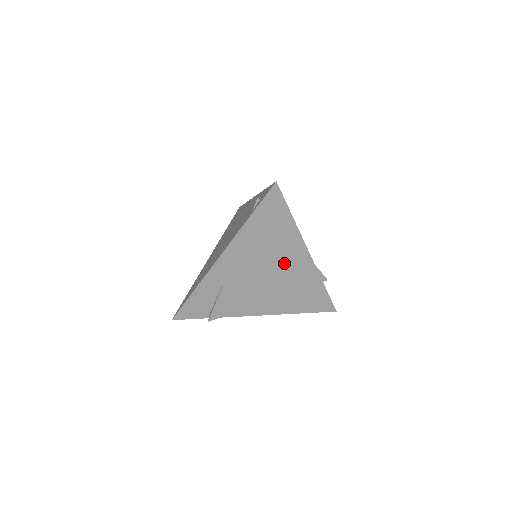
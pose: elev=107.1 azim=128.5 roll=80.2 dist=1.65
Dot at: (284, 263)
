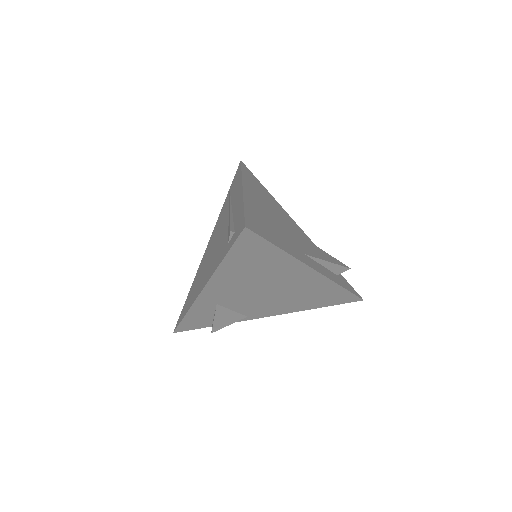
Dot at: (284, 282)
